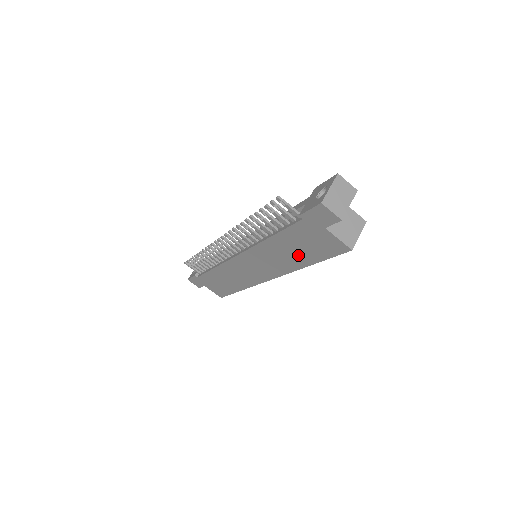
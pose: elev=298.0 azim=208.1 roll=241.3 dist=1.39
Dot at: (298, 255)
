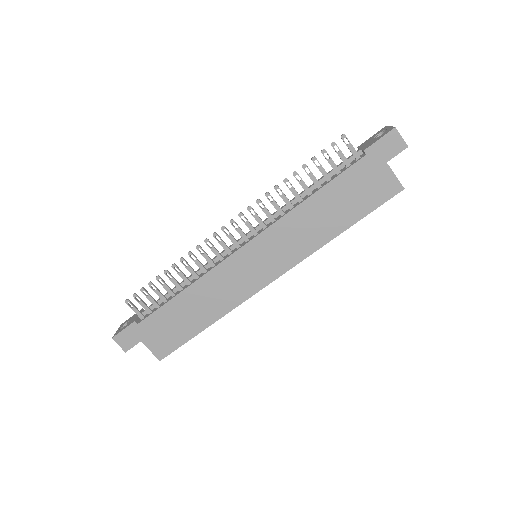
Dot at: (337, 216)
